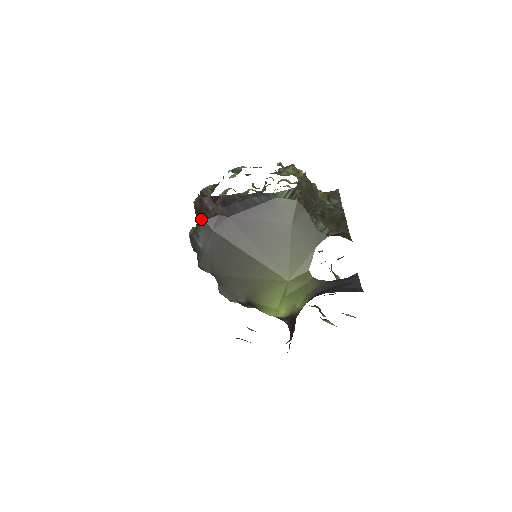
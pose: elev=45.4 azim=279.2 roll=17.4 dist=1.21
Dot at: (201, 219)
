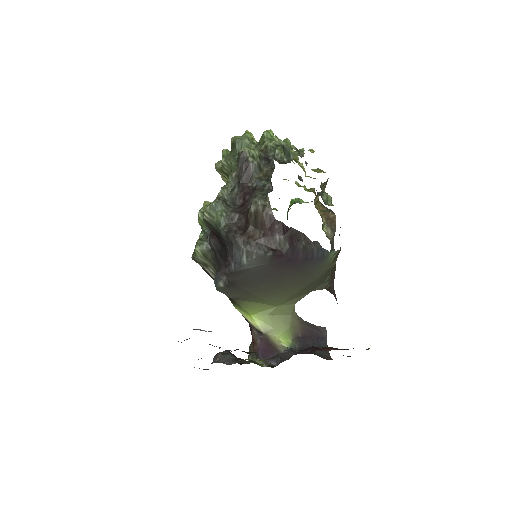
Dot at: (262, 241)
